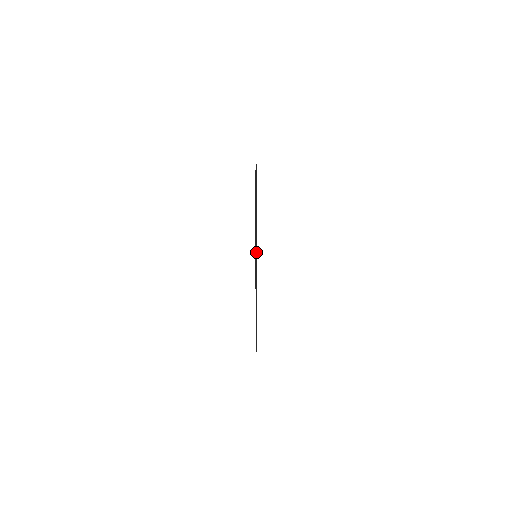
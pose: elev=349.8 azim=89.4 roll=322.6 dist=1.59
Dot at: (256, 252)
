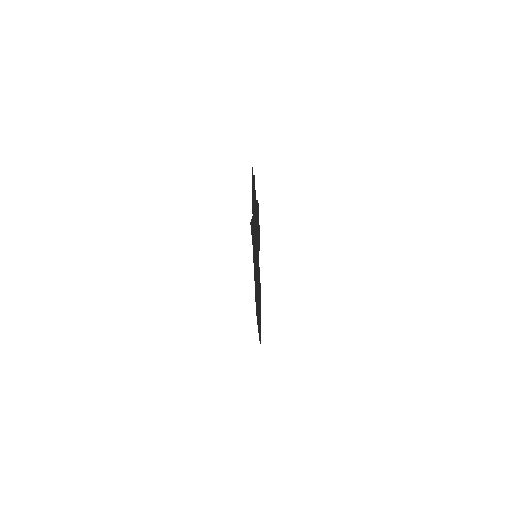
Dot at: occluded
